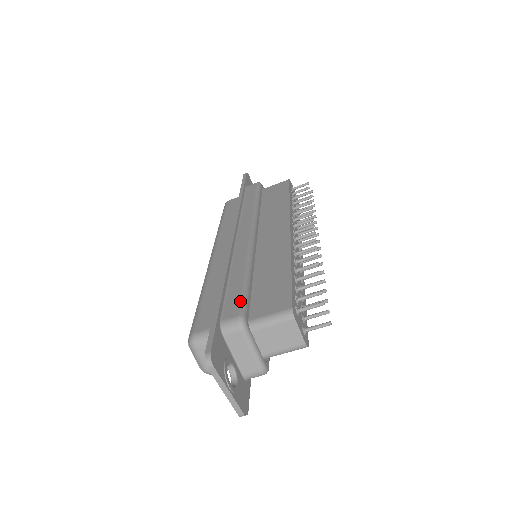
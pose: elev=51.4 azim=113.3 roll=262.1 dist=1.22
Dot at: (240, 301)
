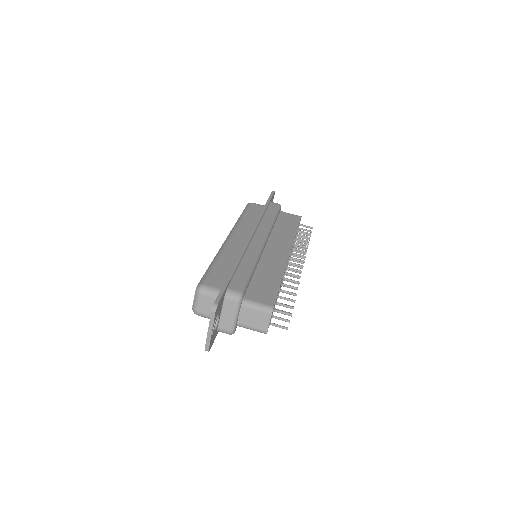
Dot at: (244, 283)
